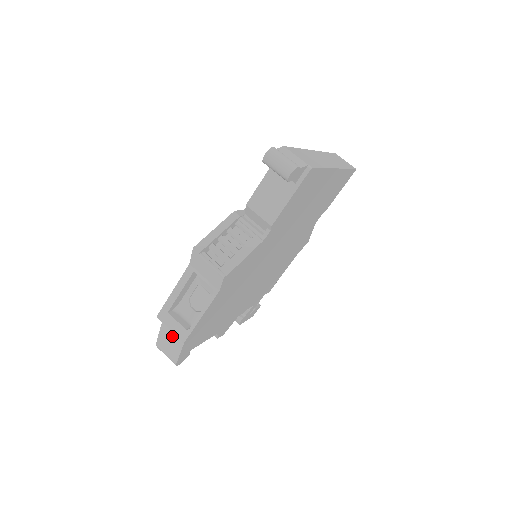
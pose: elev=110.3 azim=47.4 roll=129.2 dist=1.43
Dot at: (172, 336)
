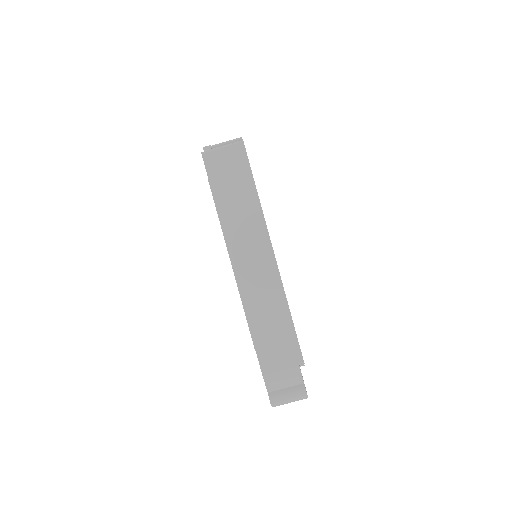
Dot at: occluded
